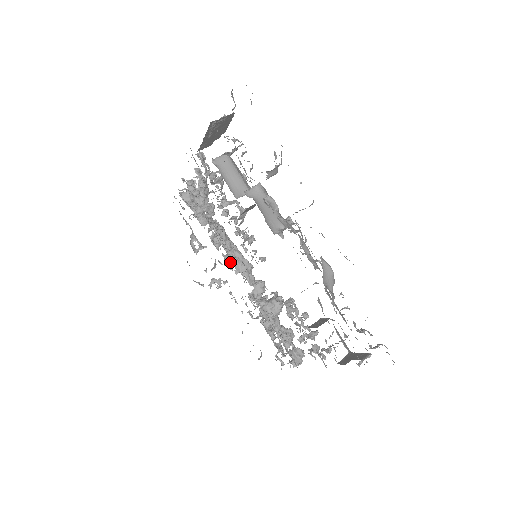
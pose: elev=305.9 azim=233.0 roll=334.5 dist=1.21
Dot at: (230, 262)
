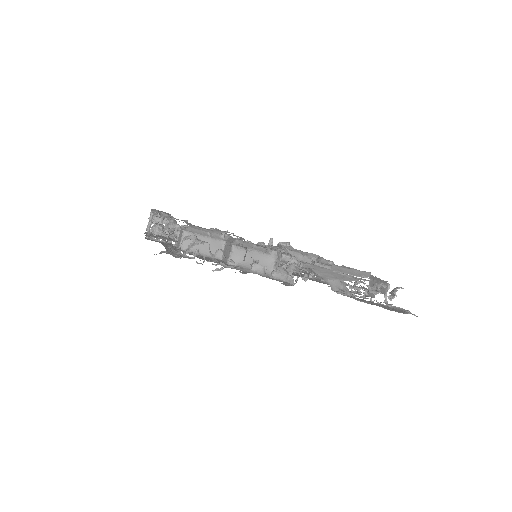
Dot at: occluded
